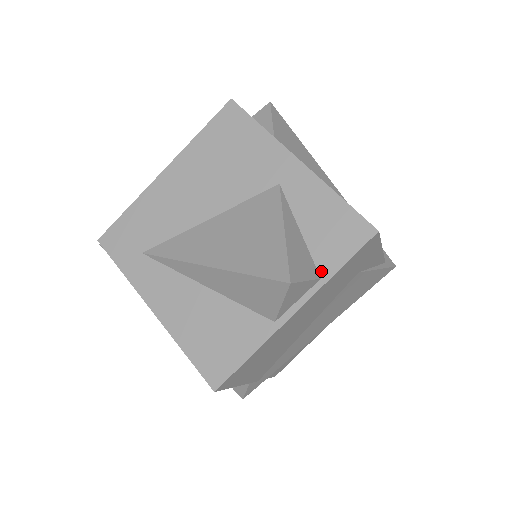
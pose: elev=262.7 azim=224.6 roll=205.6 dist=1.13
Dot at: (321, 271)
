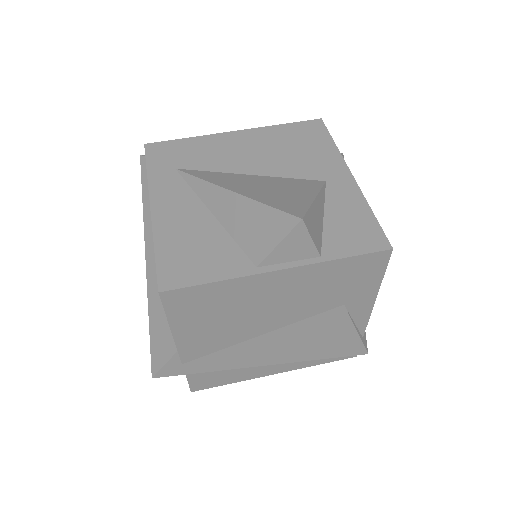
Dot at: (324, 252)
